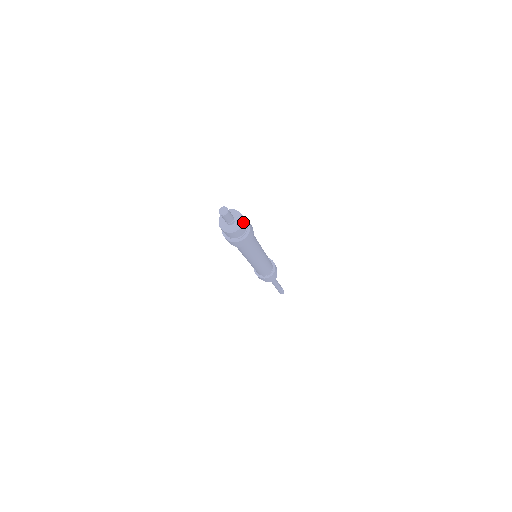
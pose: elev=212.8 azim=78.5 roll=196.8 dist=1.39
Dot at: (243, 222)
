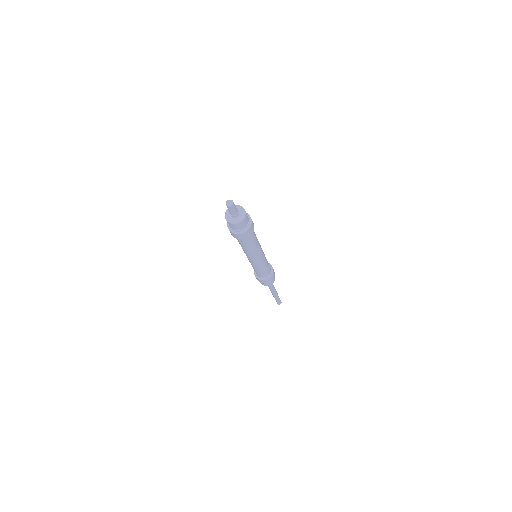
Dot at: (245, 213)
